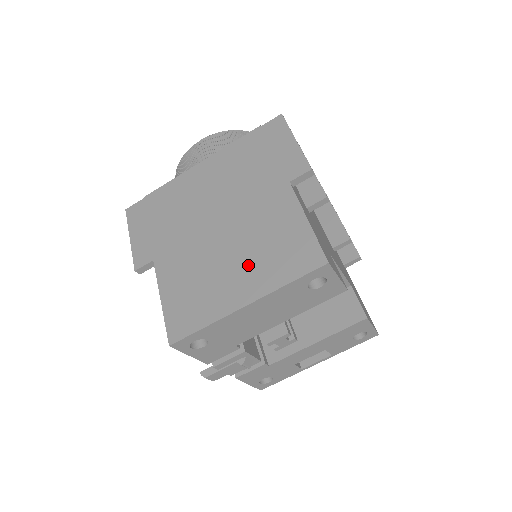
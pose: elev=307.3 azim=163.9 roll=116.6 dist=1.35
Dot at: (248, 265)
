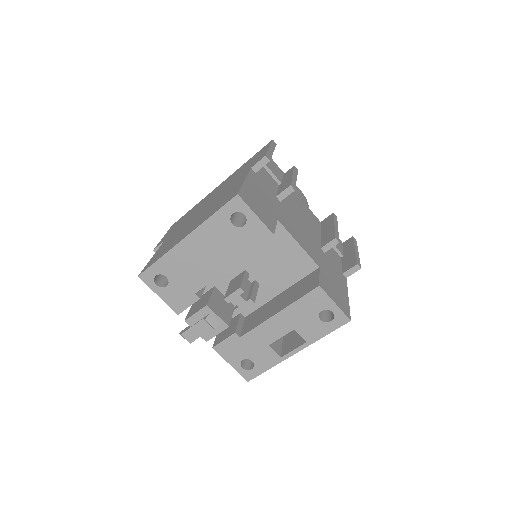
Dot at: (201, 218)
